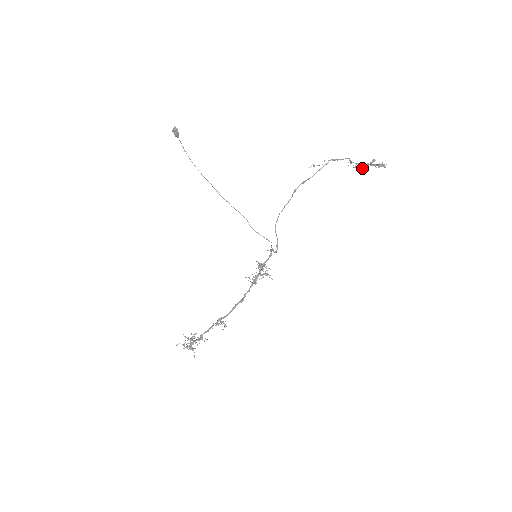
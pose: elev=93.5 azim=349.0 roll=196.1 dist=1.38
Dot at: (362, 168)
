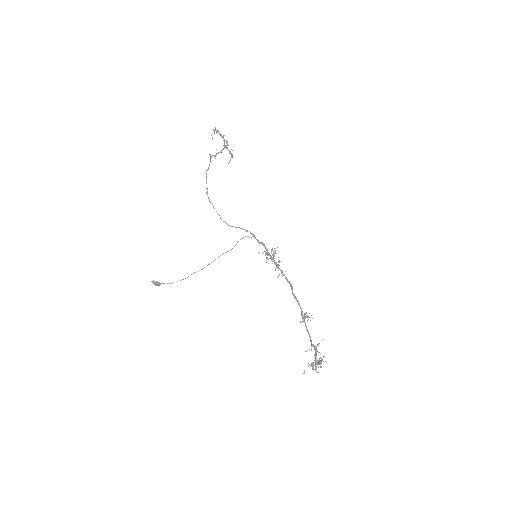
Dot at: (229, 153)
